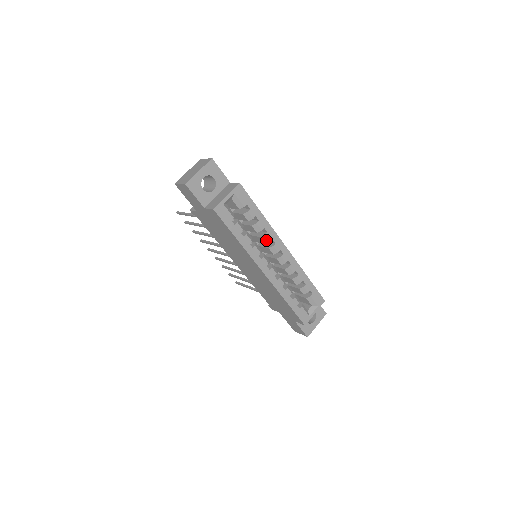
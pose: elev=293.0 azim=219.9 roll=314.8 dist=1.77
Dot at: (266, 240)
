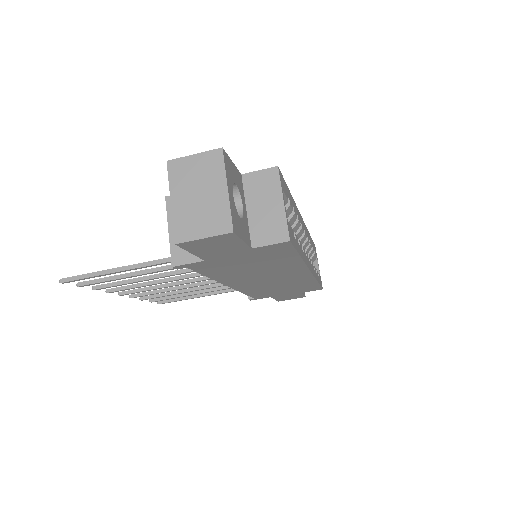
Dot at: (297, 227)
